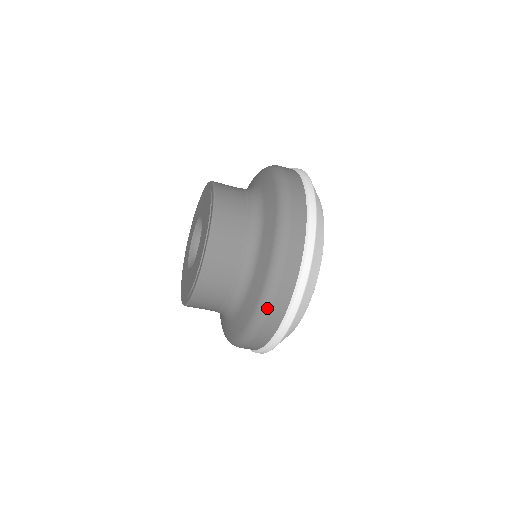
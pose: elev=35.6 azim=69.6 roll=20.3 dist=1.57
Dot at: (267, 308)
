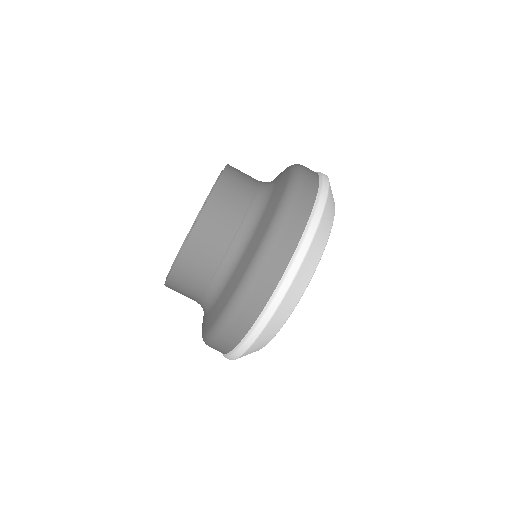
Dot at: (284, 219)
